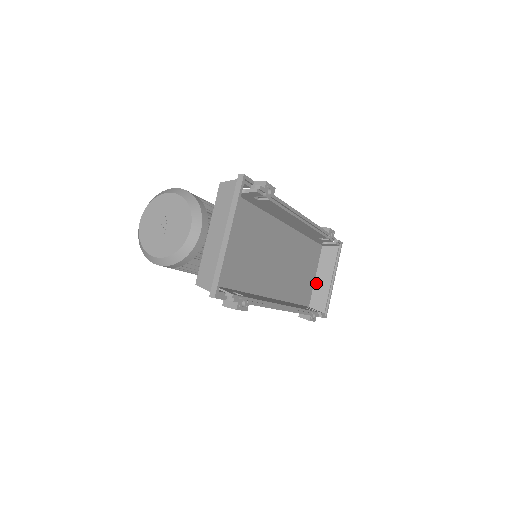
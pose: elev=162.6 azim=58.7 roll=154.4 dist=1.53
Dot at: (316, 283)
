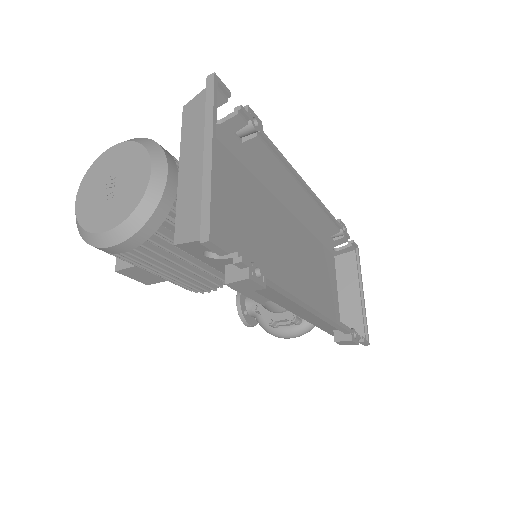
Dot at: (341, 303)
